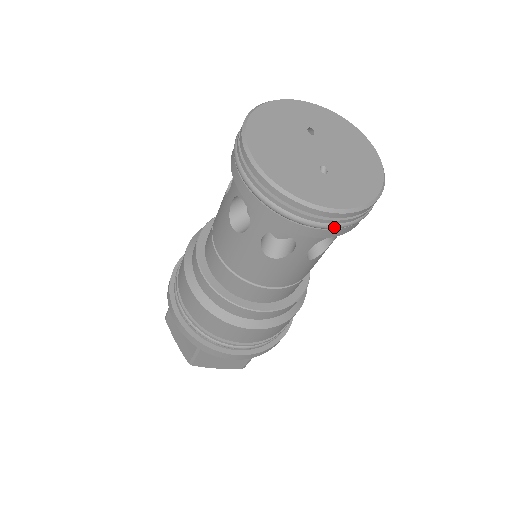
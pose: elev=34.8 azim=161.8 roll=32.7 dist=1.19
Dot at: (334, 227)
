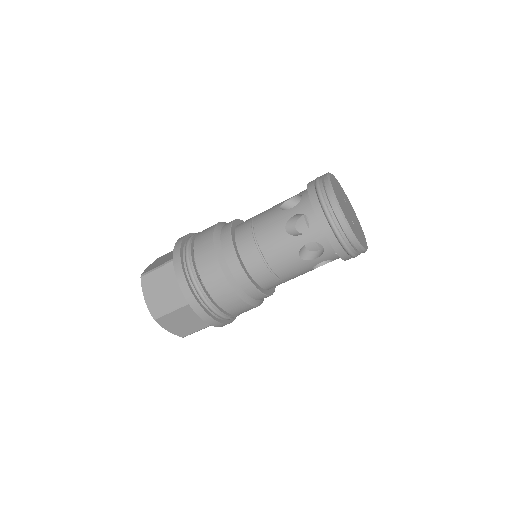
Dot at: (351, 254)
